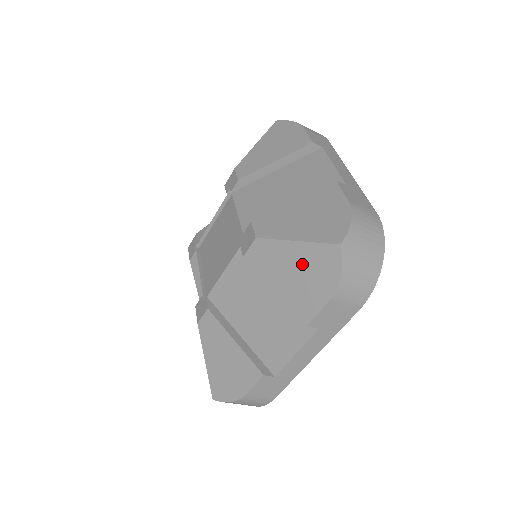
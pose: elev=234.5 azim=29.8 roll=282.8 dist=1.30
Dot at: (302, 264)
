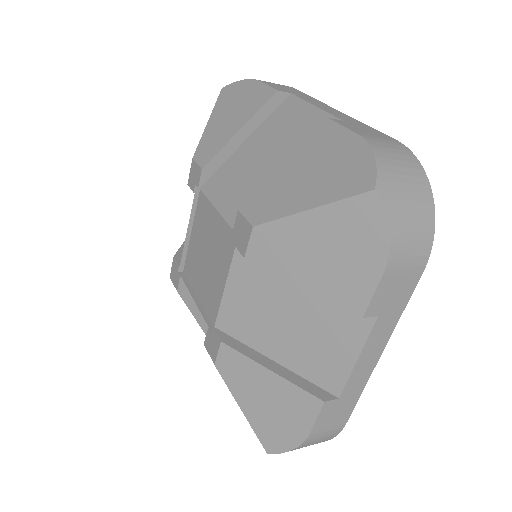
Dot at: (328, 237)
